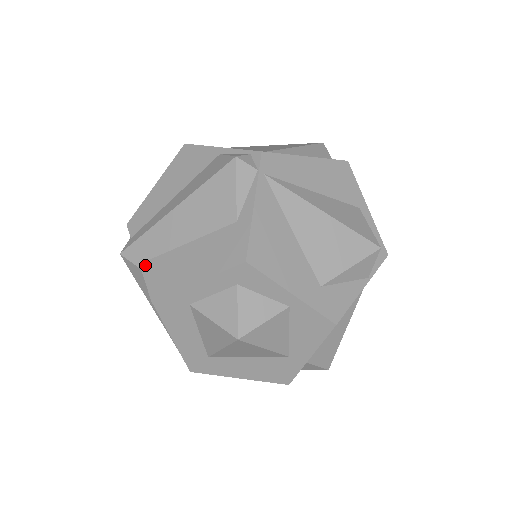
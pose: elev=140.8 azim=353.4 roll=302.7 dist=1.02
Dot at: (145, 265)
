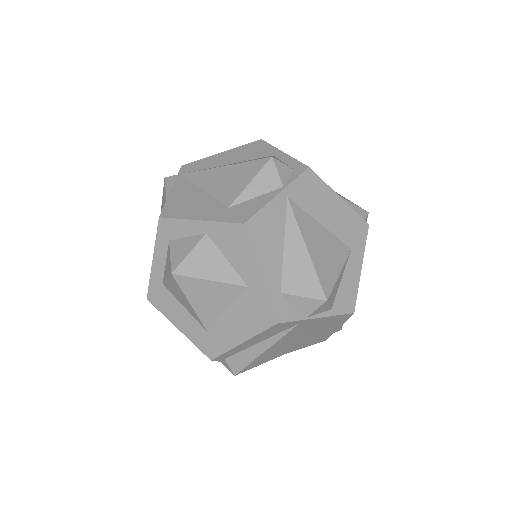
Dot at: occluded
